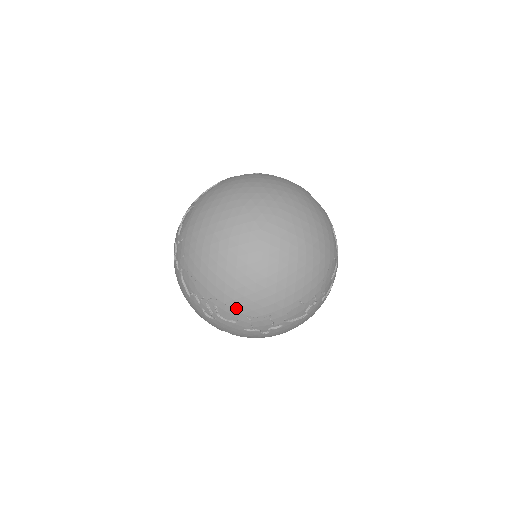
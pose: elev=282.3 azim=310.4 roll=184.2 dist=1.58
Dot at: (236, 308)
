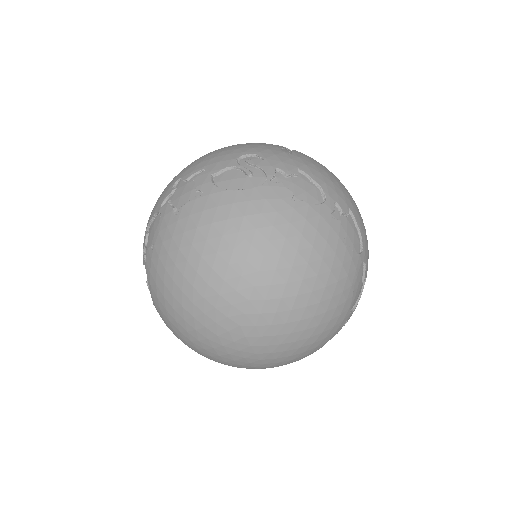
Dot at: occluded
